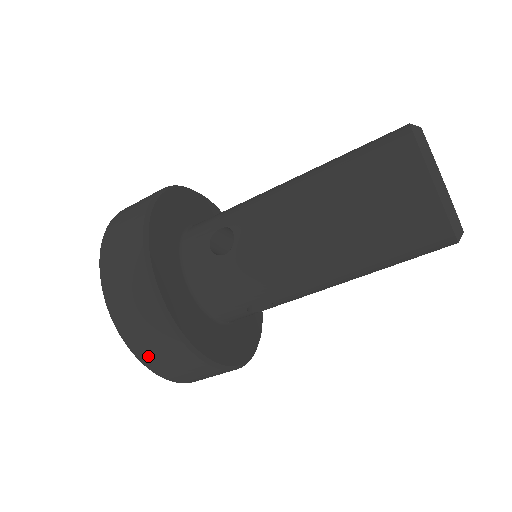
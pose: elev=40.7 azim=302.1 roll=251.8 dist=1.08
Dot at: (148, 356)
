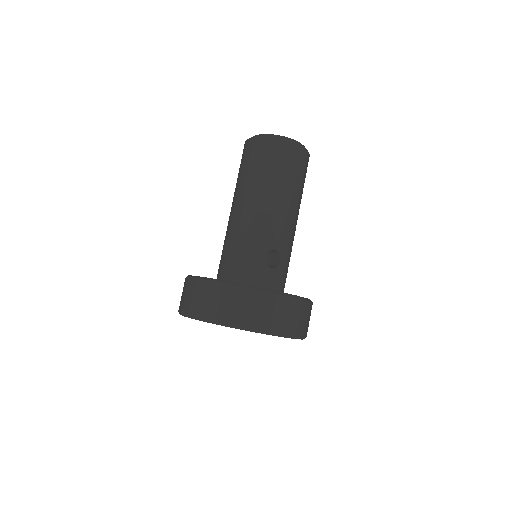
Dot at: (236, 317)
